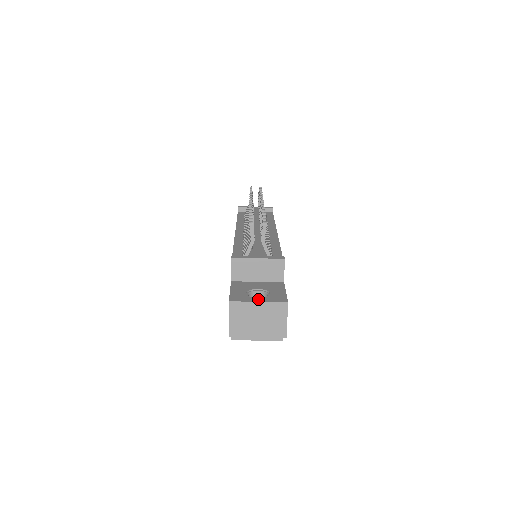
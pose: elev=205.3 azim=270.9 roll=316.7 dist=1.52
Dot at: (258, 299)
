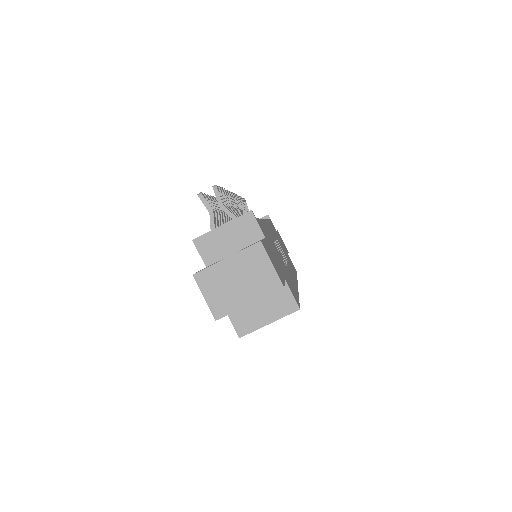
Dot at: (227, 257)
